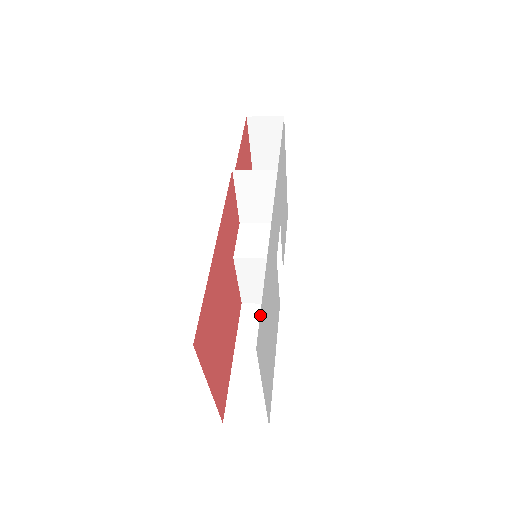
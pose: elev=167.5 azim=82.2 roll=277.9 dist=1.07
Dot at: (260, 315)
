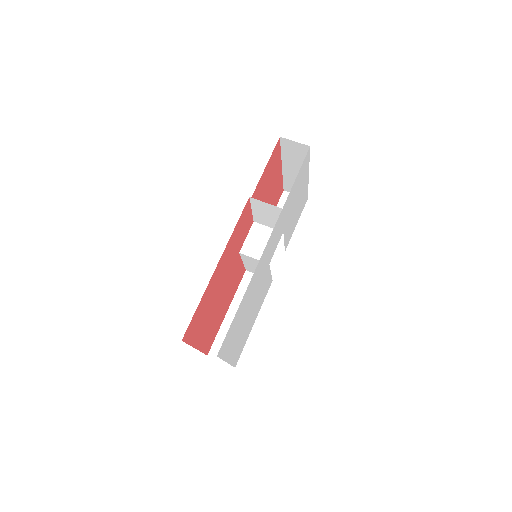
Dot at: (227, 333)
